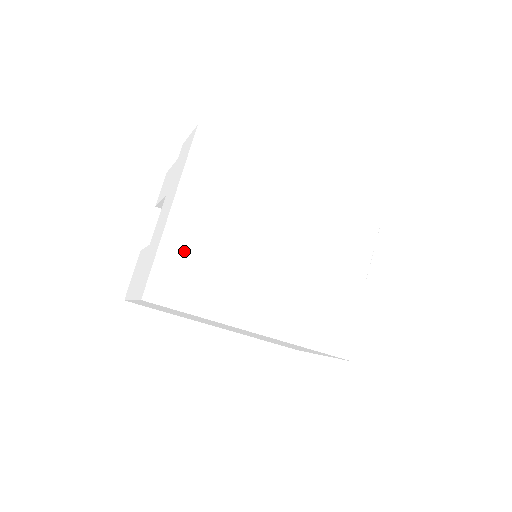
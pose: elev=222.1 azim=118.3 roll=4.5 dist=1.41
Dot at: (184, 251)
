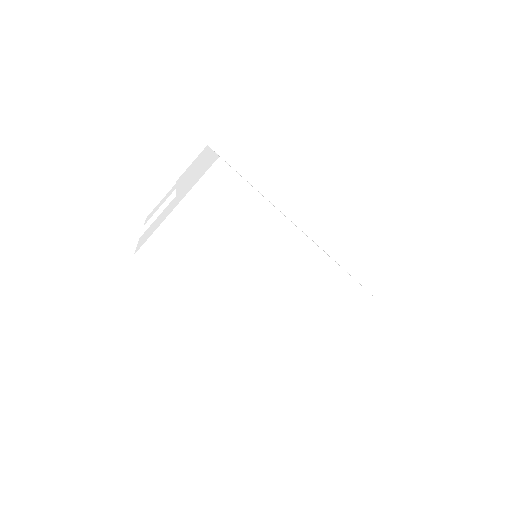
Dot at: occluded
